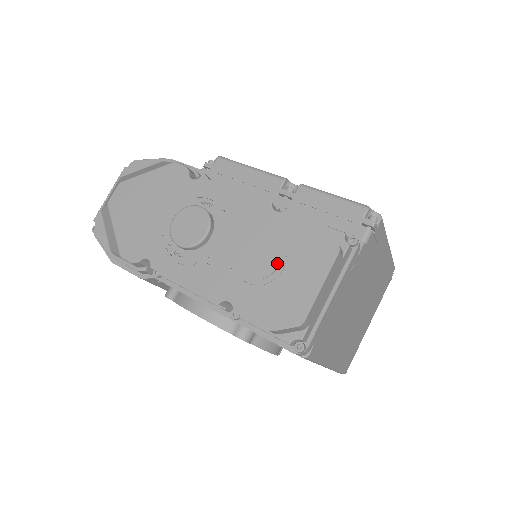
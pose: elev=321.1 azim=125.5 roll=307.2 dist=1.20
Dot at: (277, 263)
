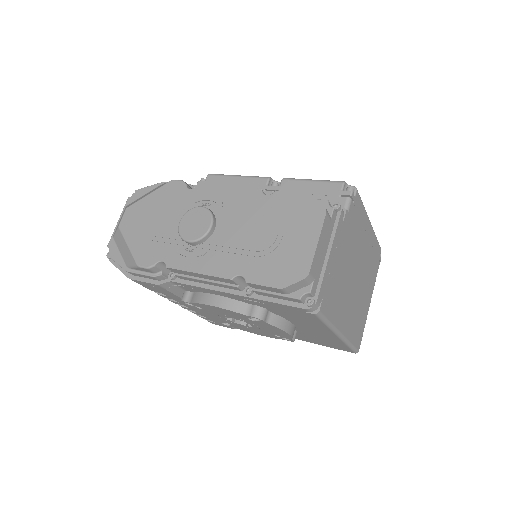
Dot at: (276, 234)
